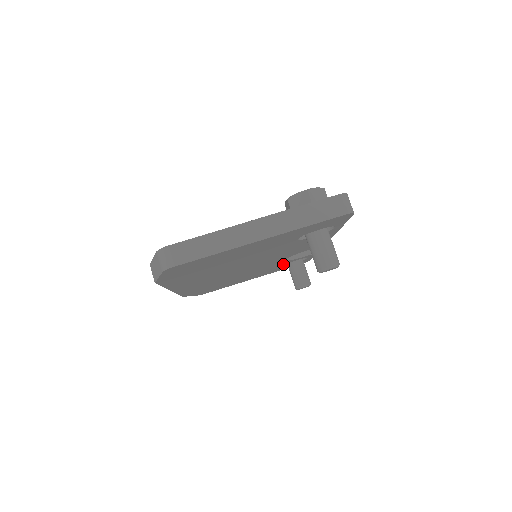
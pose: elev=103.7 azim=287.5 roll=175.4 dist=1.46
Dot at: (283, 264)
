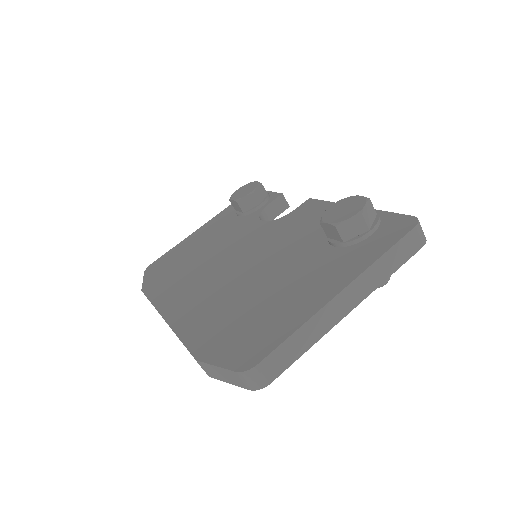
Dot at: occluded
